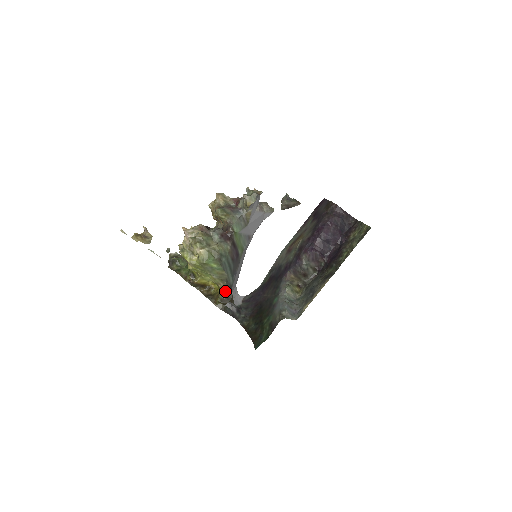
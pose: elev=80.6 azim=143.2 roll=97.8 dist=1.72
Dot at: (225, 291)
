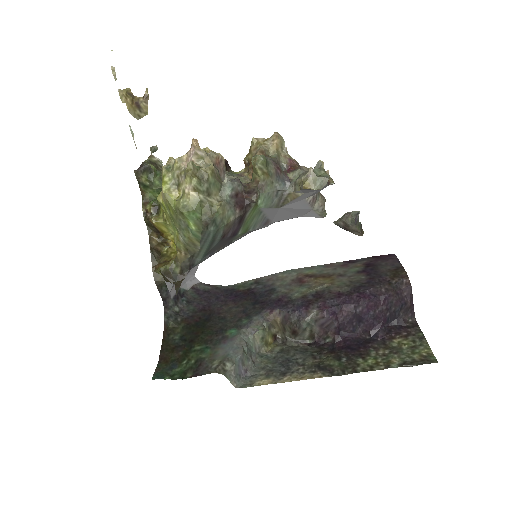
Dot at: (180, 265)
